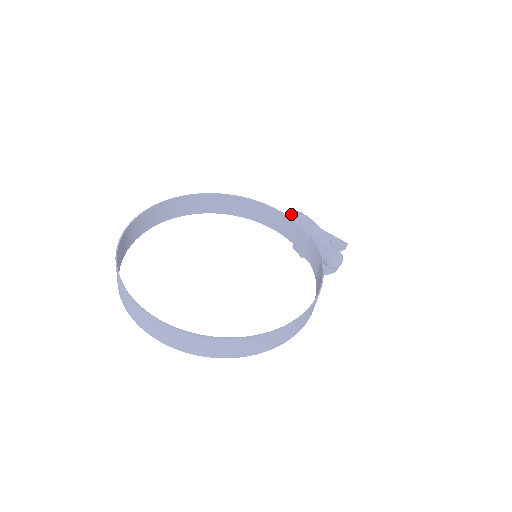
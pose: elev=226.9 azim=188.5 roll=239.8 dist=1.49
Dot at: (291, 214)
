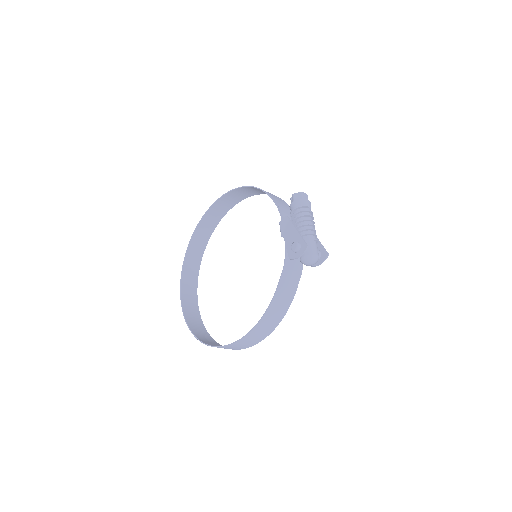
Dot at: (290, 198)
